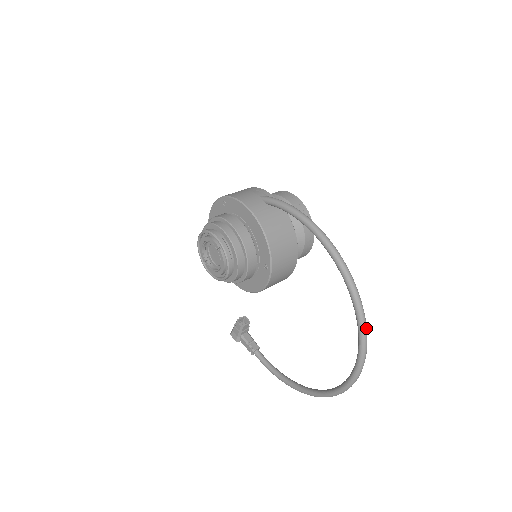
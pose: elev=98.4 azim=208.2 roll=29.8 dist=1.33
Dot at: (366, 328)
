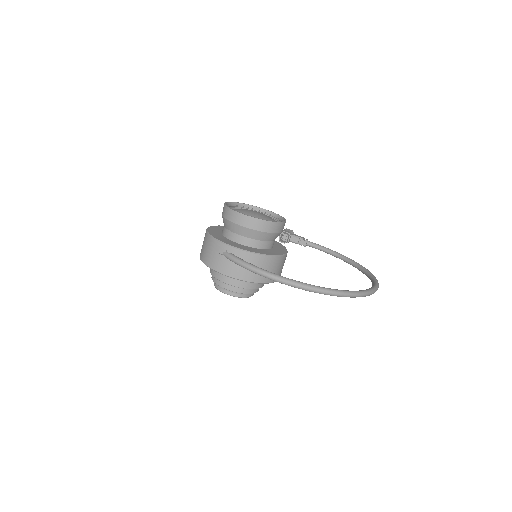
Dot at: (359, 295)
